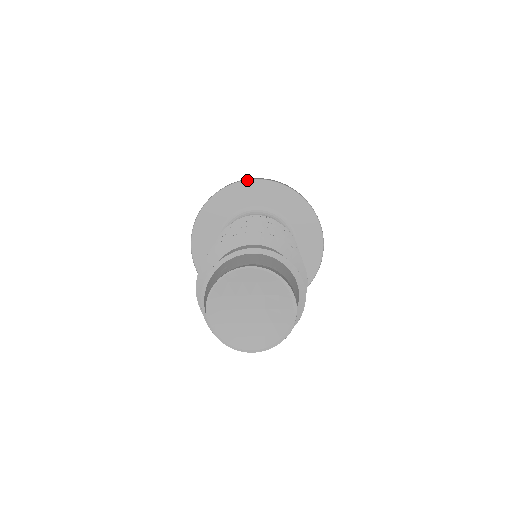
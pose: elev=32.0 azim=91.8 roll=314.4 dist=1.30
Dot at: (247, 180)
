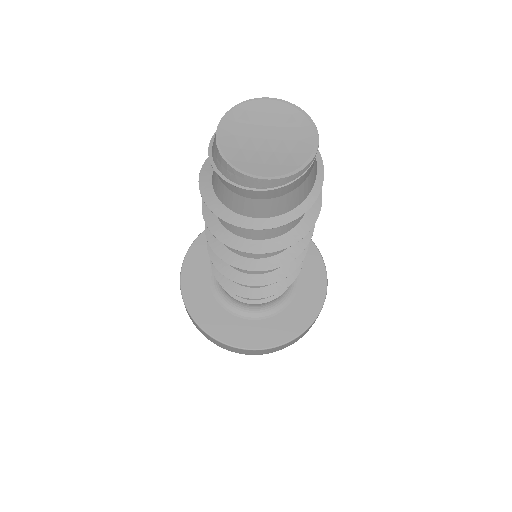
Dot at: occluded
